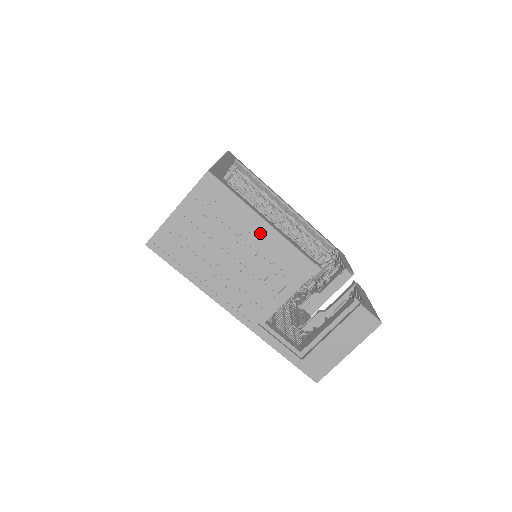
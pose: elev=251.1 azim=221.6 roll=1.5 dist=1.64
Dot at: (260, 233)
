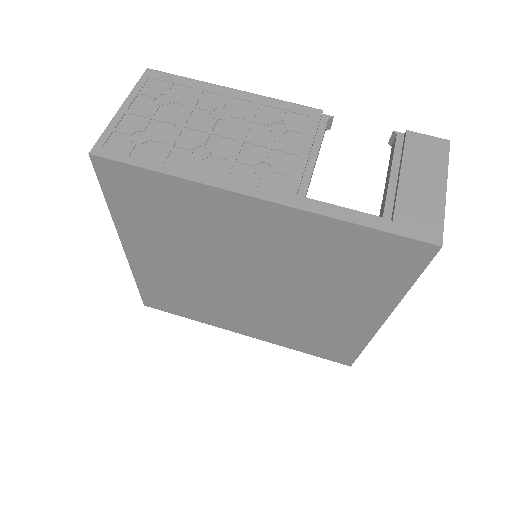
Dot at: (237, 101)
